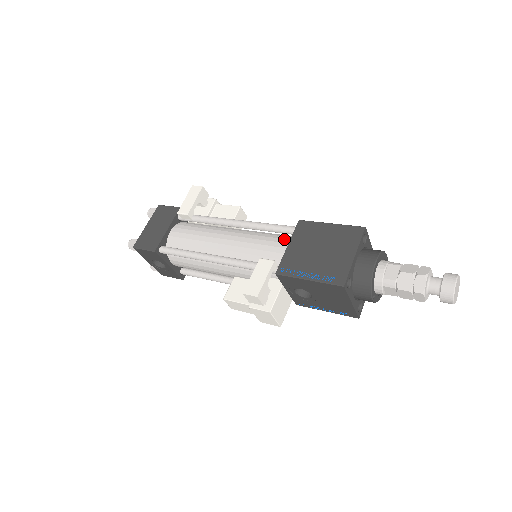
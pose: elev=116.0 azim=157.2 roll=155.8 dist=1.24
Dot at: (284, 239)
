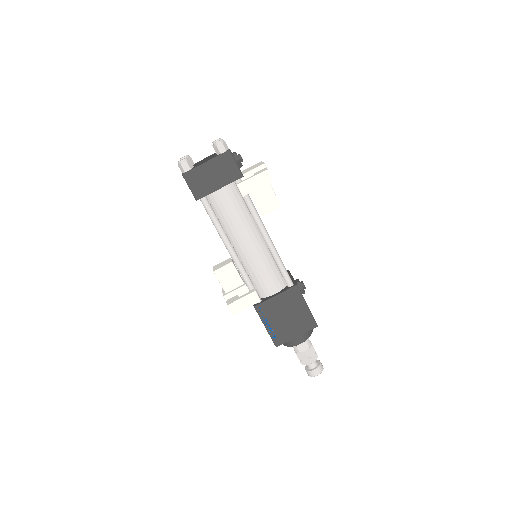
Dot at: (279, 283)
